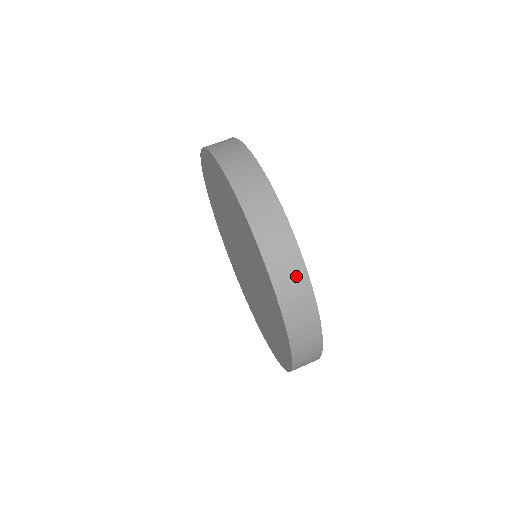
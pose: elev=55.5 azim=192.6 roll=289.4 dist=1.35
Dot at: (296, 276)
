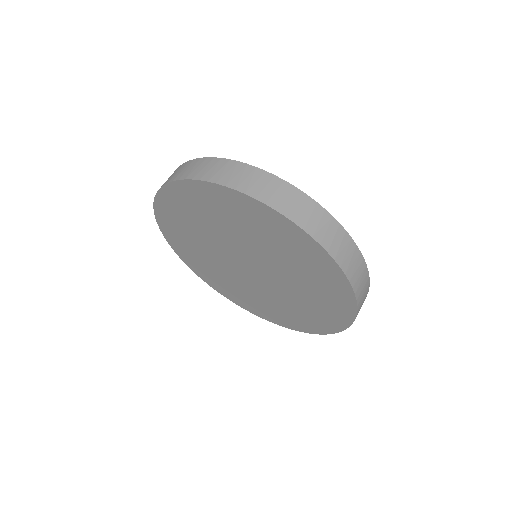
Dot at: (240, 171)
